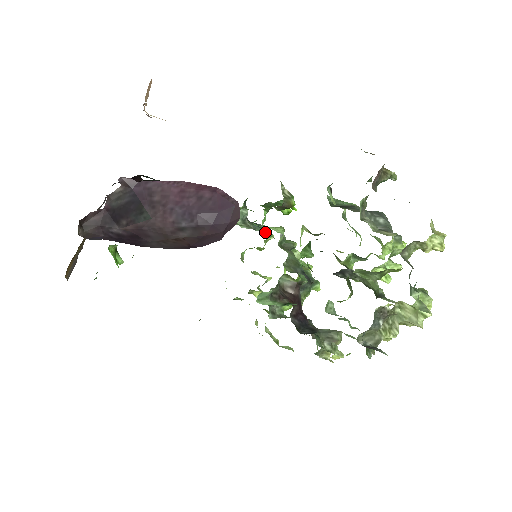
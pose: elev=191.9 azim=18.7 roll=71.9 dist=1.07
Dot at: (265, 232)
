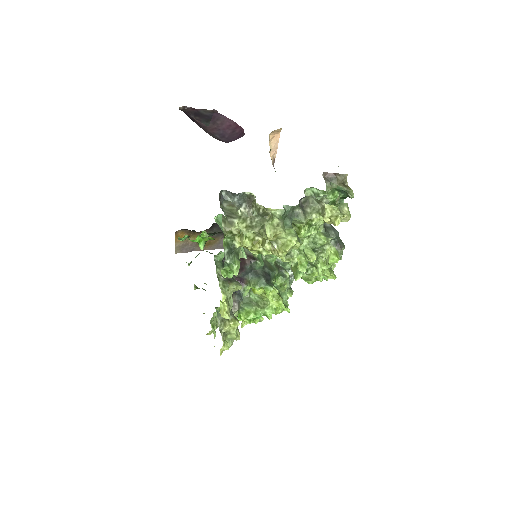
Dot at: occluded
